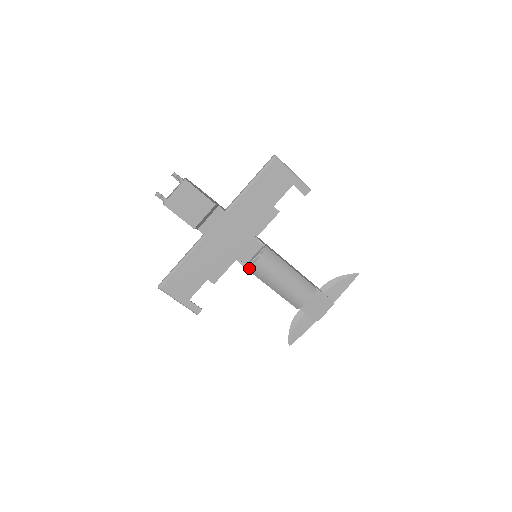
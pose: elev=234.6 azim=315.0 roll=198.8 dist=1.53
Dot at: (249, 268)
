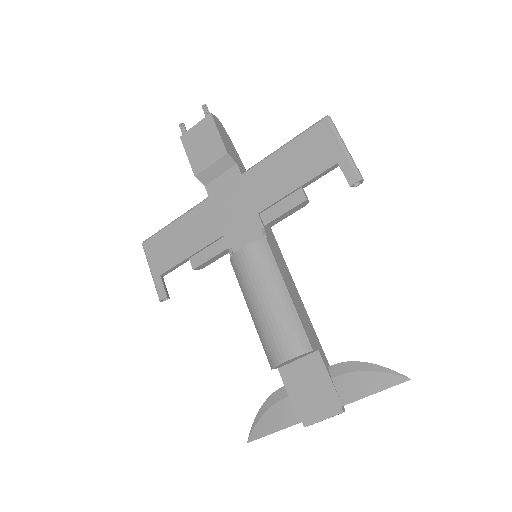
Dot at: (232, 260)
